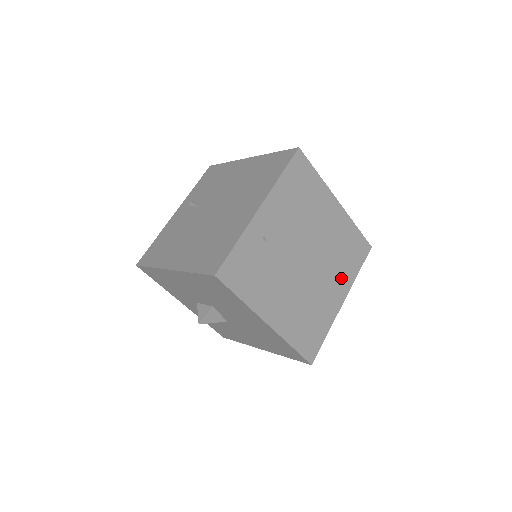
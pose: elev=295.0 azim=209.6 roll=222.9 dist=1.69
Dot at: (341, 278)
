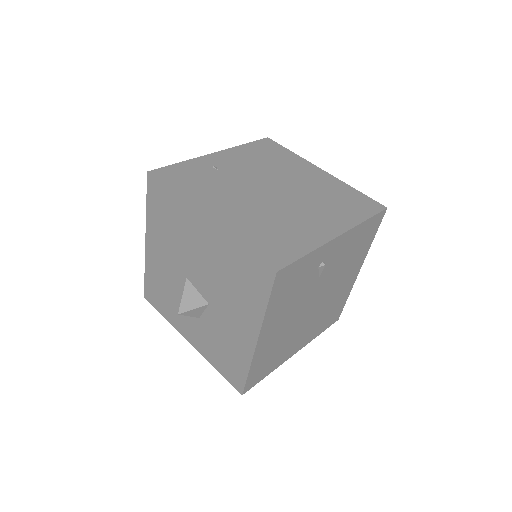
Dot at: (333, 216)
